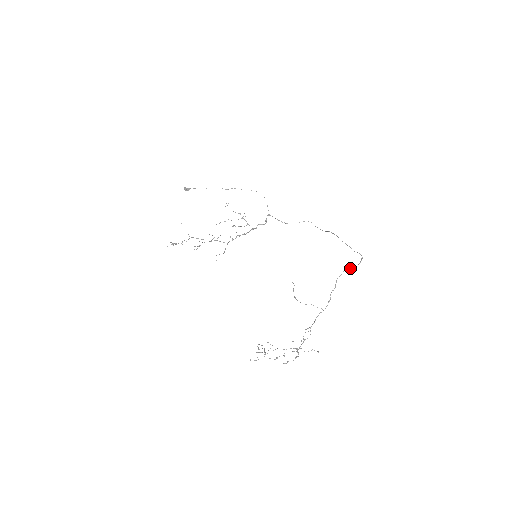
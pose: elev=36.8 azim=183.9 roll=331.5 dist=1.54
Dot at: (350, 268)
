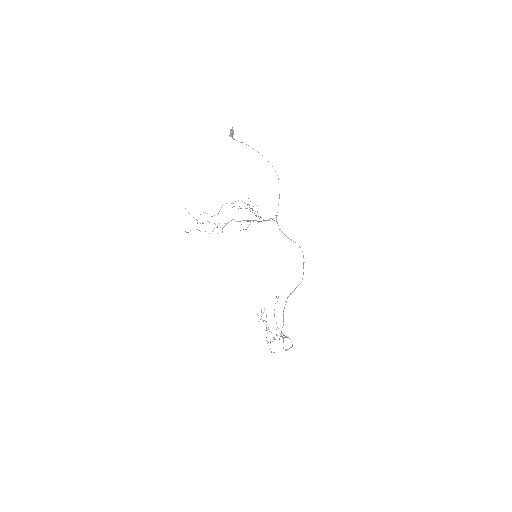
Dot at: occluded
